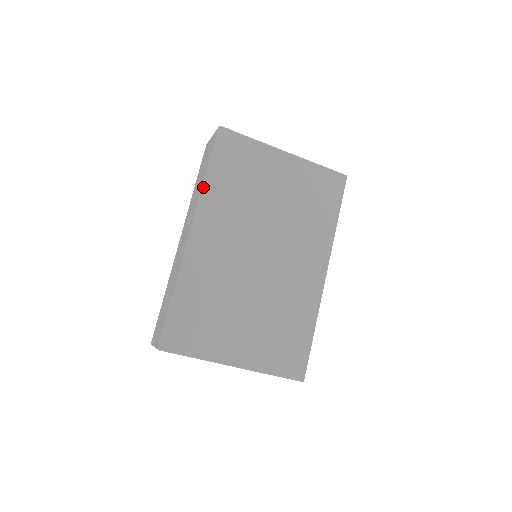
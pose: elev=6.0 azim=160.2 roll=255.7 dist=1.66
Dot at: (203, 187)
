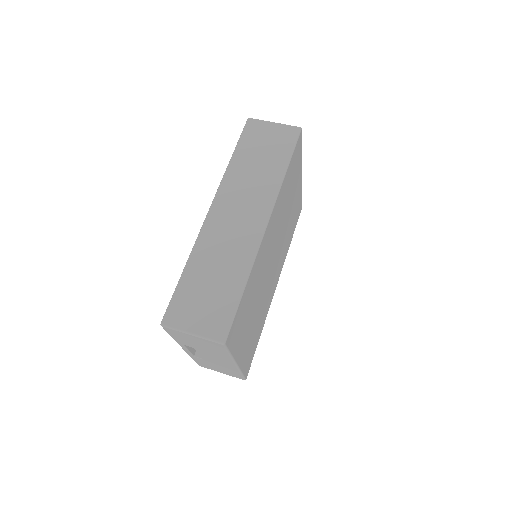
Dot at: (283, 181)
